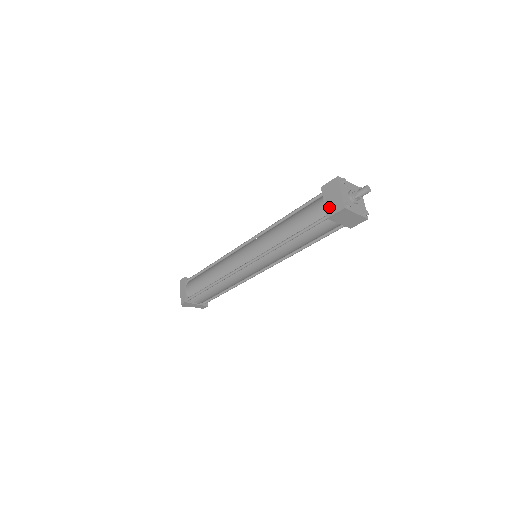
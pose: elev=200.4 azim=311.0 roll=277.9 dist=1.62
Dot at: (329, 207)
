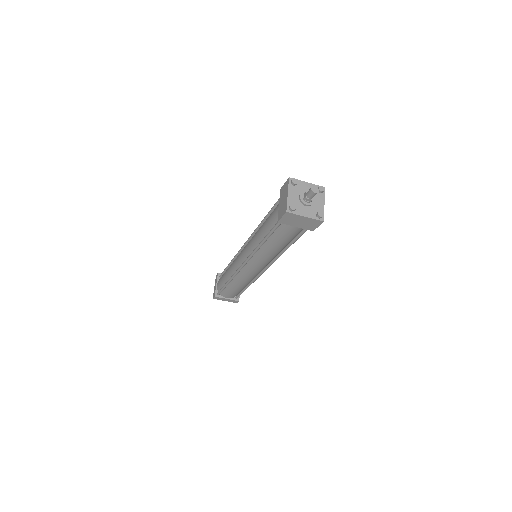
Dot at: (280, 210)
